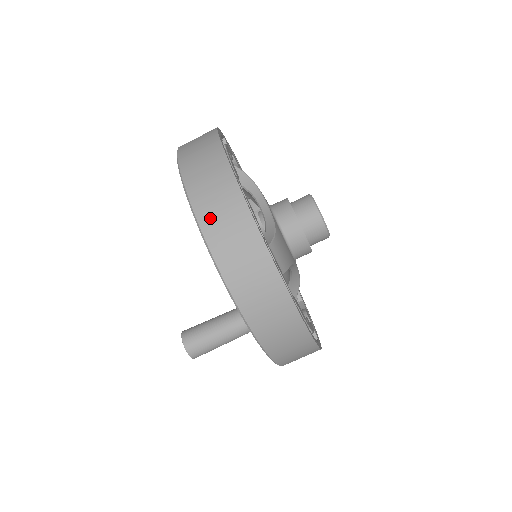
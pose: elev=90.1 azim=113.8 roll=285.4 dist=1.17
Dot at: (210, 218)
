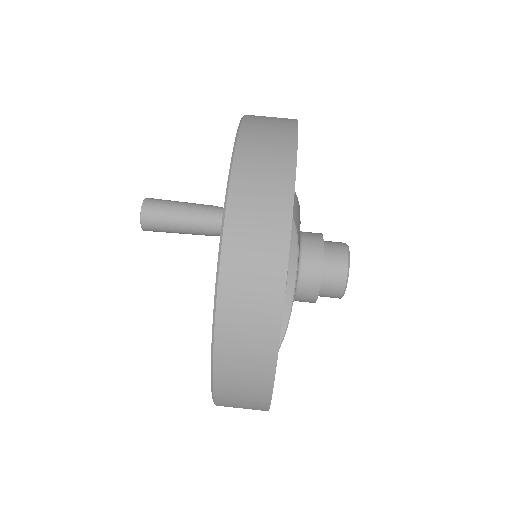
Dot at: (228, 397)
